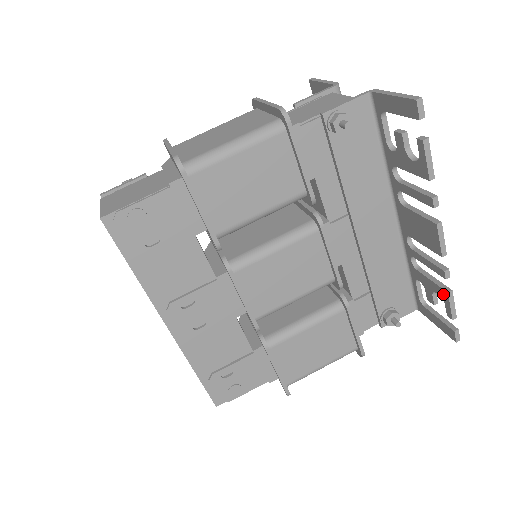
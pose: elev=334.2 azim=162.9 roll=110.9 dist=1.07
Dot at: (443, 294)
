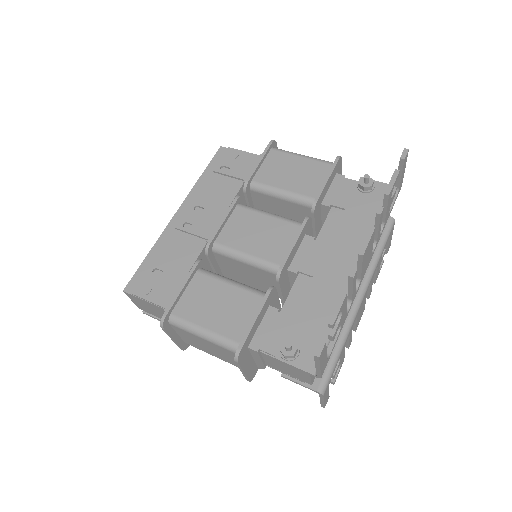
Dot at: occluded
